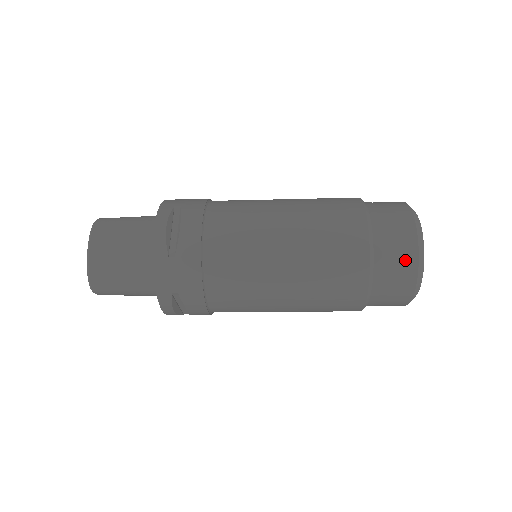
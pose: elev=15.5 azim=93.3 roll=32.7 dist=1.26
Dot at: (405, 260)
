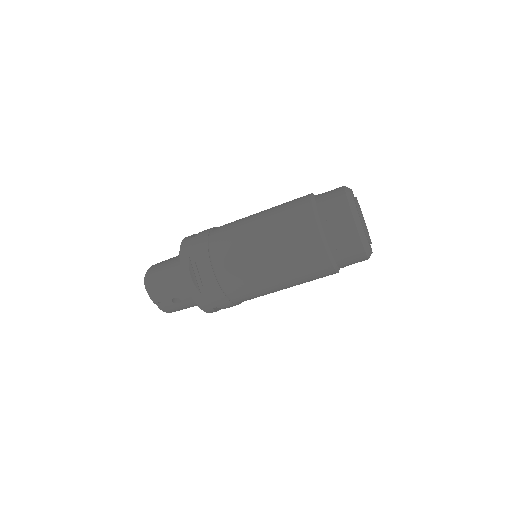
Dot at: (336, 193)
